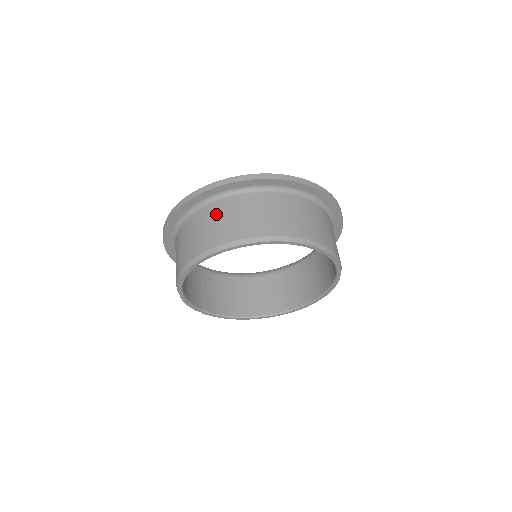
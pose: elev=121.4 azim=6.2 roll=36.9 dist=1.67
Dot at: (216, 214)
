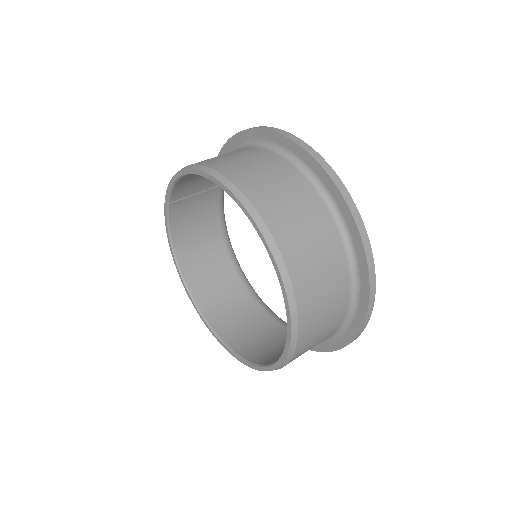
Dot at: (303, 201)
